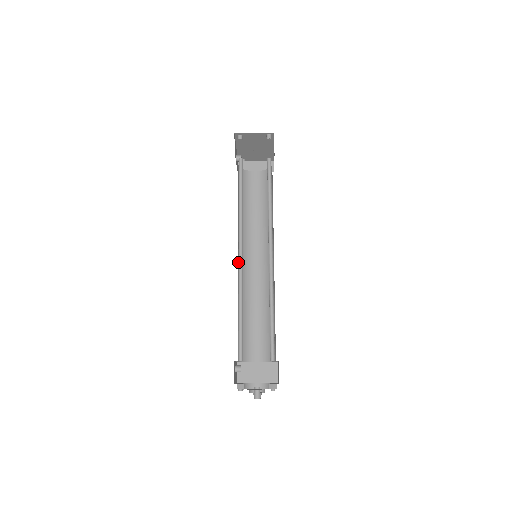
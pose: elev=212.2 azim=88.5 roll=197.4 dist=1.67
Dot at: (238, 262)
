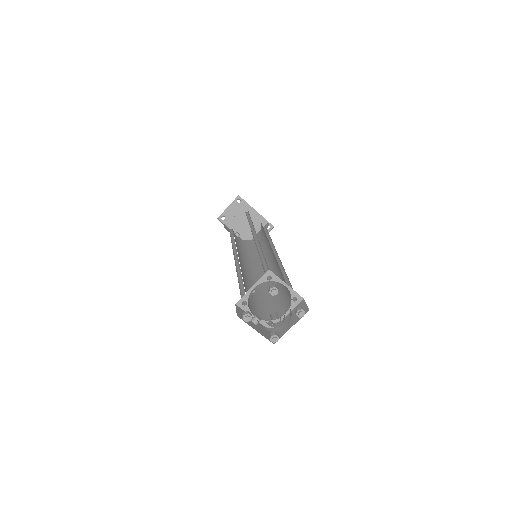
Dot at: (235, 263)
